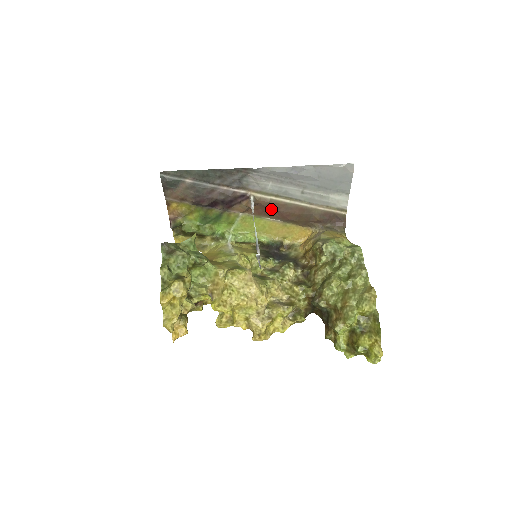
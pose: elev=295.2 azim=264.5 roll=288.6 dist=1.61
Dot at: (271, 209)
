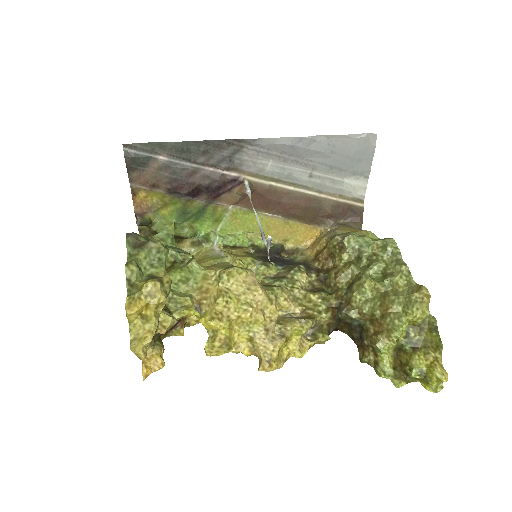
Dot at: (270, 199)
